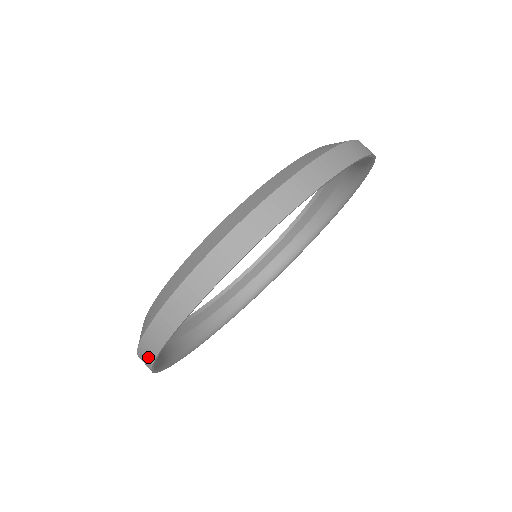
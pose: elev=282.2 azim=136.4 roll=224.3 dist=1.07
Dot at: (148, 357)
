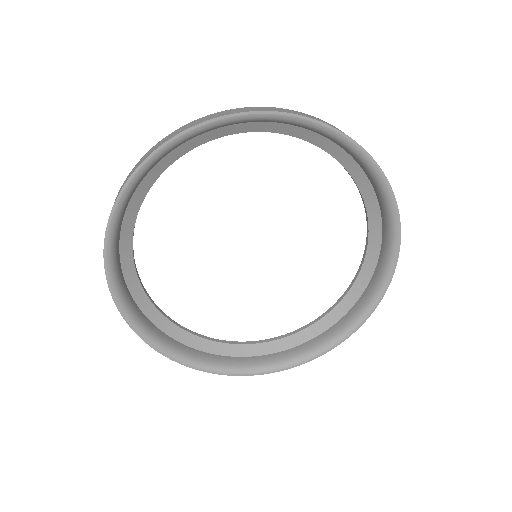
Dot at: (122, 311)
